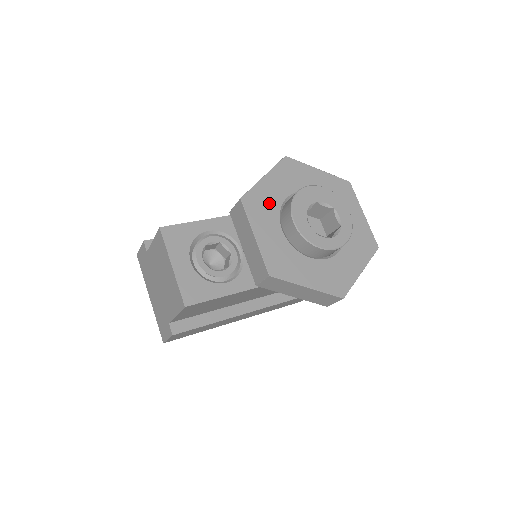
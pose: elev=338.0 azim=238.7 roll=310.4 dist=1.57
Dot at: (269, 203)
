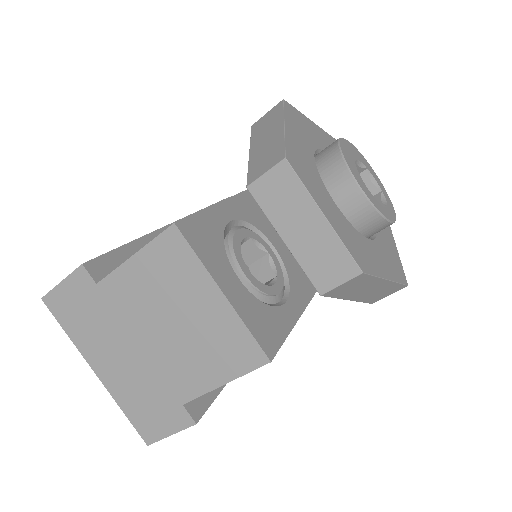
Dot at: (308, 165)
